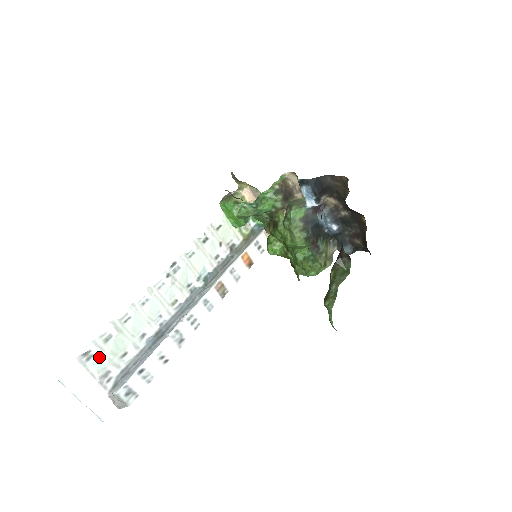
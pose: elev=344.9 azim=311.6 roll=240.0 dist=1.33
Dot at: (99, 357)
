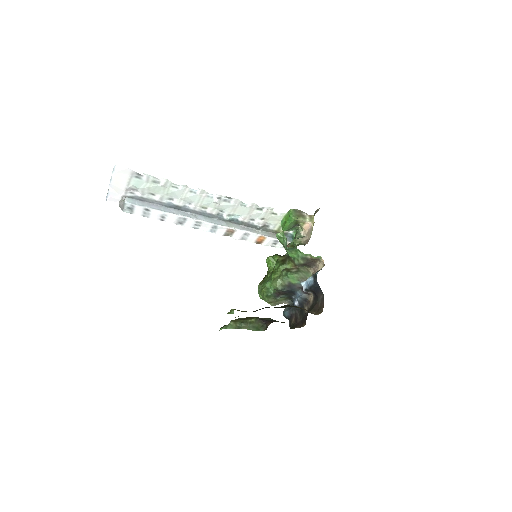
Dot at: (142, 182)
